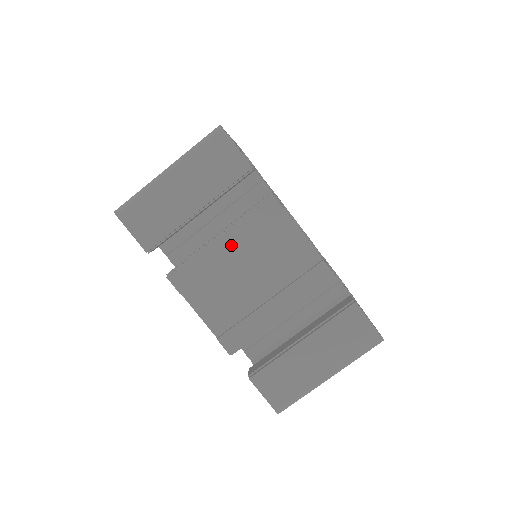
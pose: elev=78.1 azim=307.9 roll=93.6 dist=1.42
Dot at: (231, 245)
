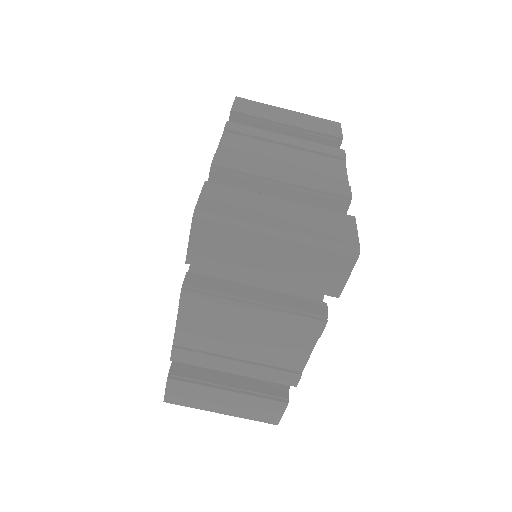
Dot at: (257, 318)
